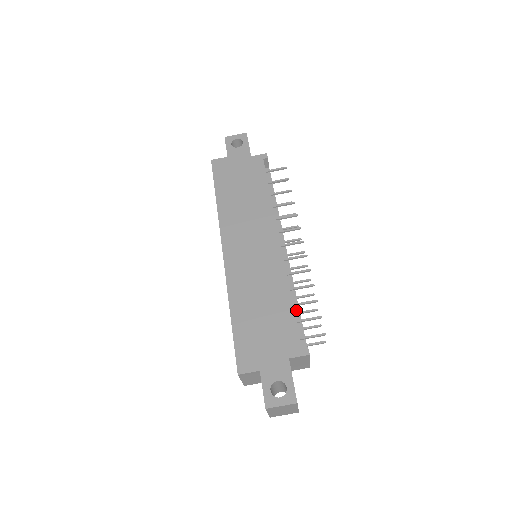
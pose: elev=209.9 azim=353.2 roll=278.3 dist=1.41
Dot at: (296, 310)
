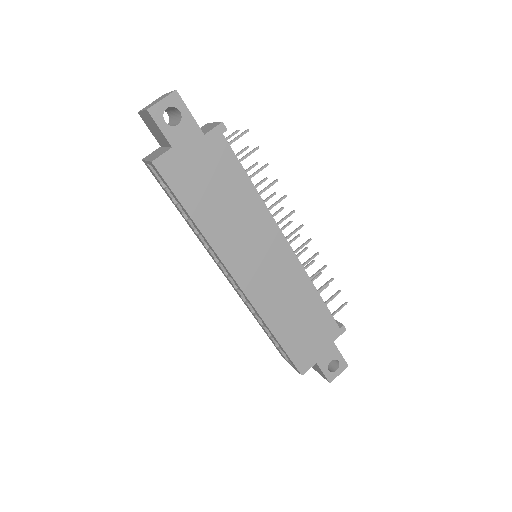
Dot at: occluded
